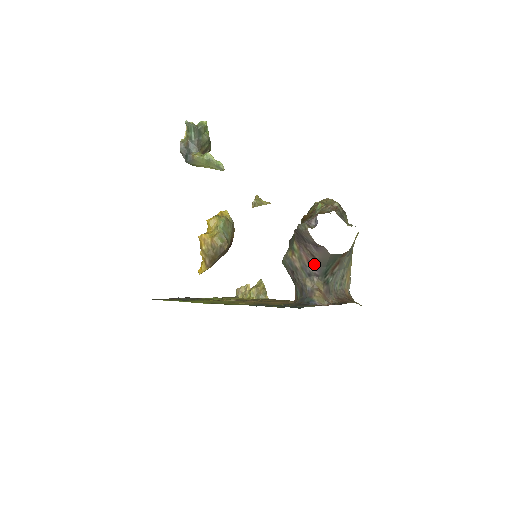
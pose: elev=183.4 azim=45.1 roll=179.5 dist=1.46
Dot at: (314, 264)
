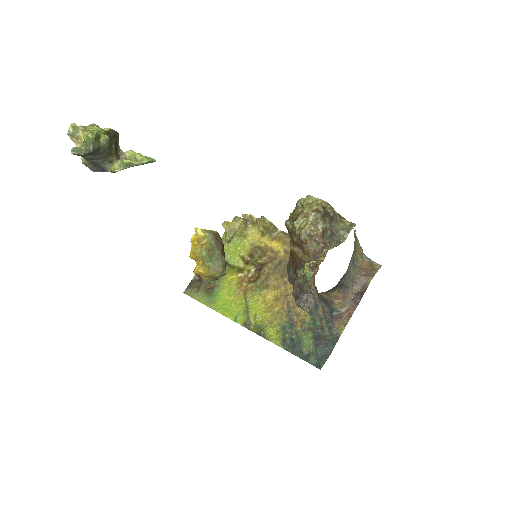
Dot at: occluded
